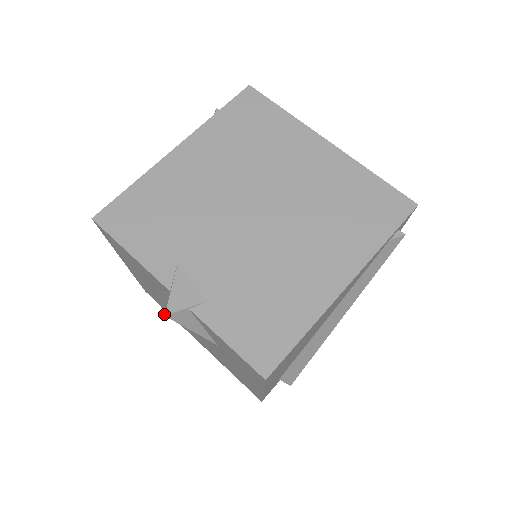
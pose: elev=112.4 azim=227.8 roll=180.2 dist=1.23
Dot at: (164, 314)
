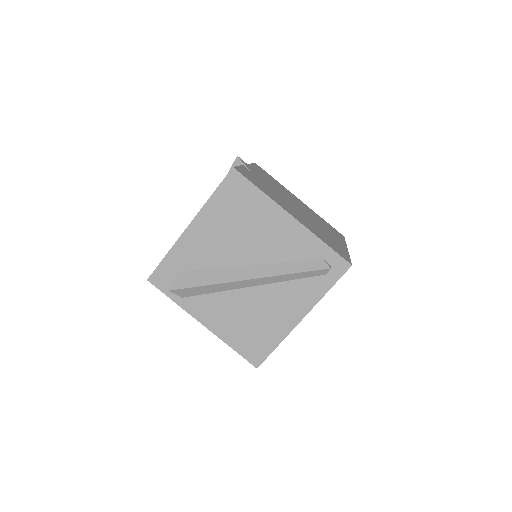
Dot at: (237, 156)
